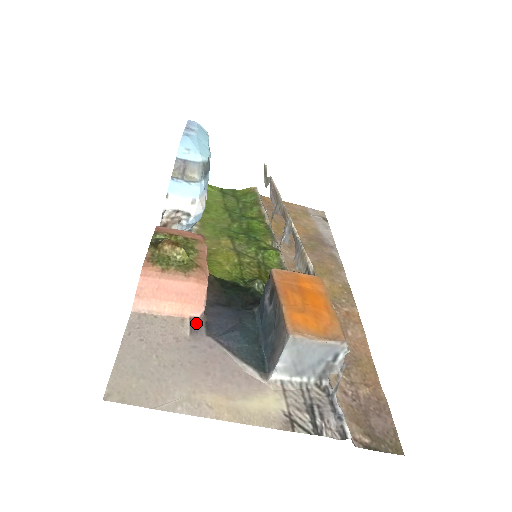
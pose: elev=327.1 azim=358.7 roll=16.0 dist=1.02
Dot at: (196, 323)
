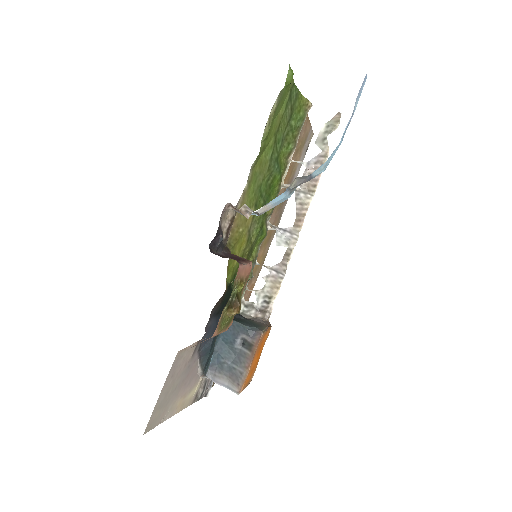
Dot at: (198, 343)
